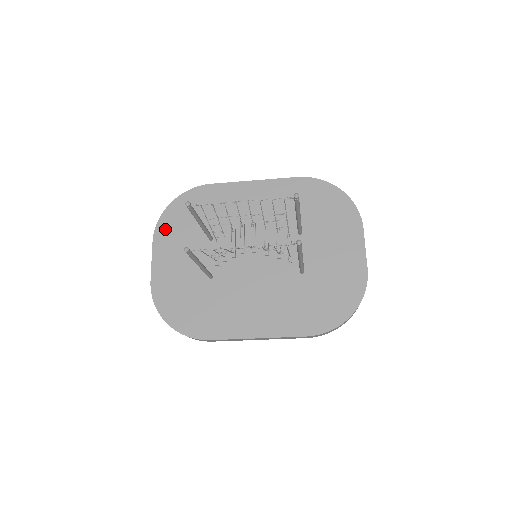
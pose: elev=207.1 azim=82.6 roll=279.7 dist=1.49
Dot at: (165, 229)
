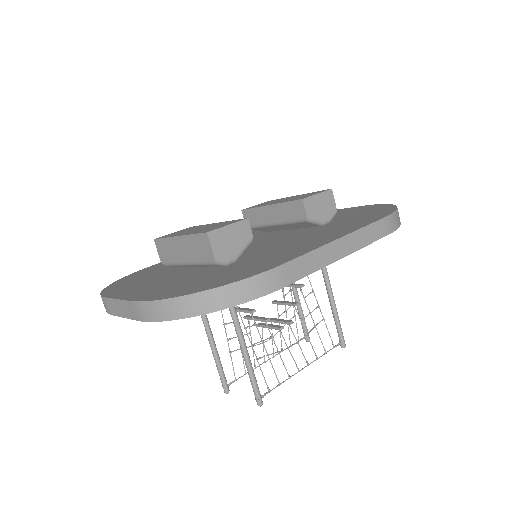
Dot at: occluded
